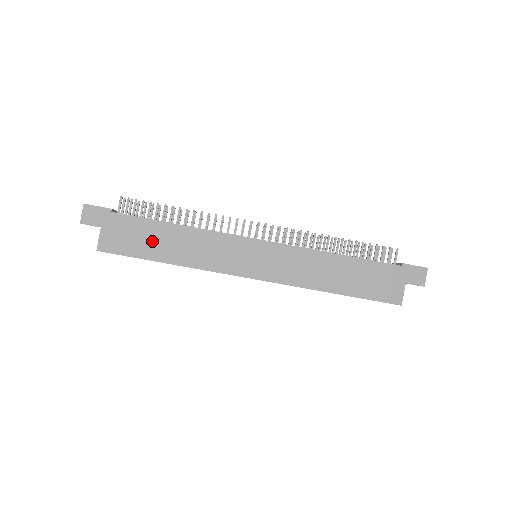
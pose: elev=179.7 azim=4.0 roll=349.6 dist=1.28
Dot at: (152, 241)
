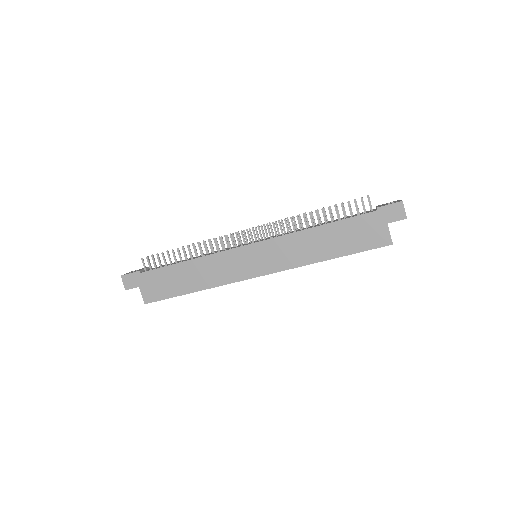
Dot at: (175, 281)
